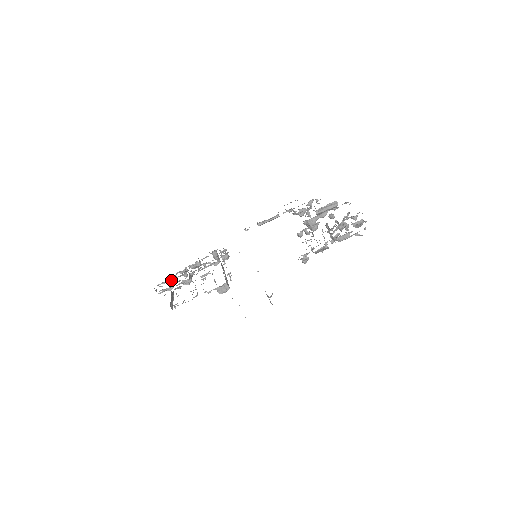
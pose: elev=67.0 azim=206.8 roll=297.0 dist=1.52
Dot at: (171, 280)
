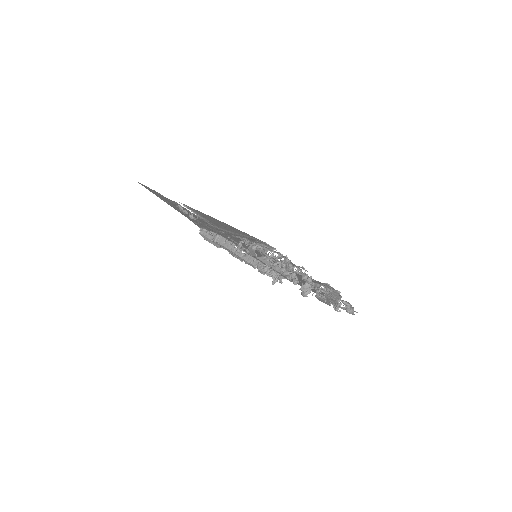
Dot at: occluded
